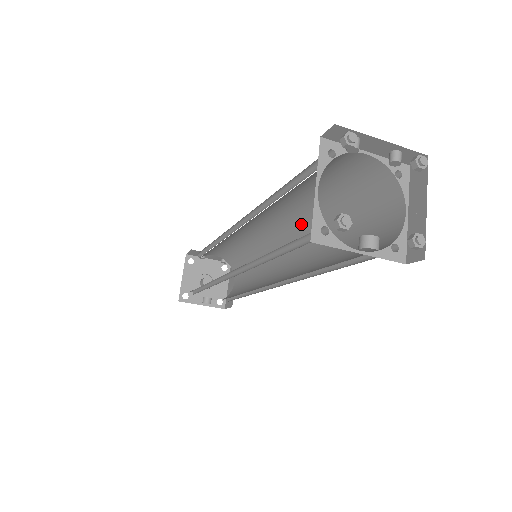
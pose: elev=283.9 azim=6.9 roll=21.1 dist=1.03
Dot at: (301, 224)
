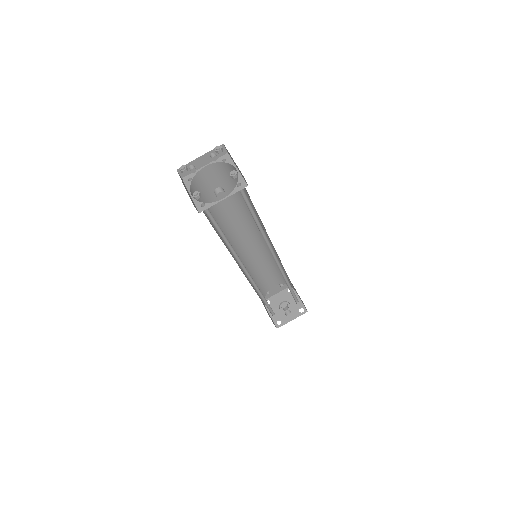
Dot at: (251, 220)
